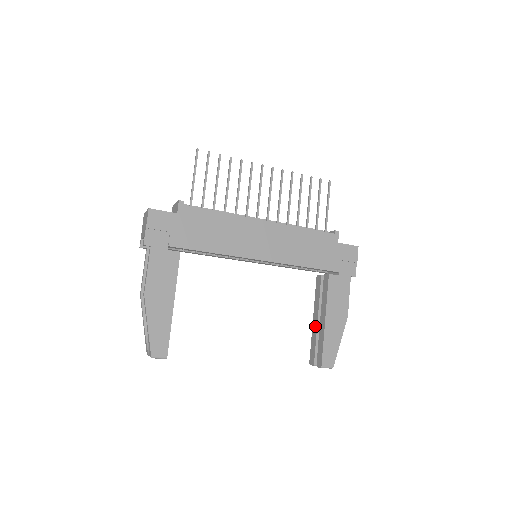
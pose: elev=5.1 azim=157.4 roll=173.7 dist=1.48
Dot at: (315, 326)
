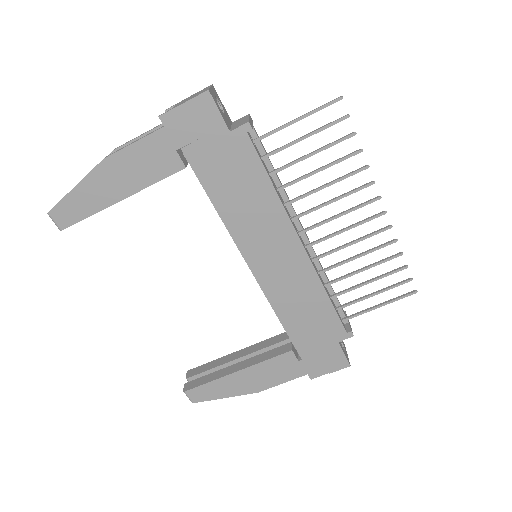
Dot at: (229, 359)
